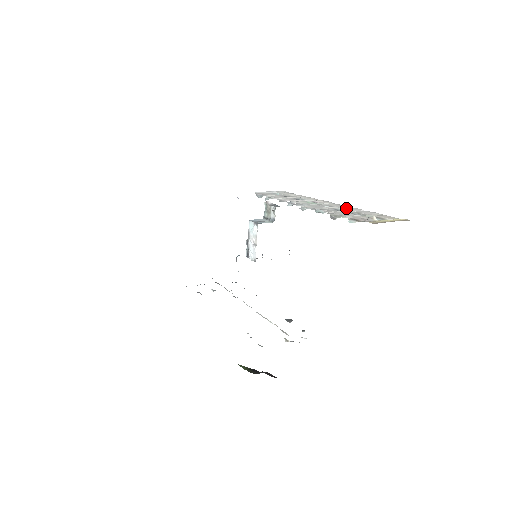
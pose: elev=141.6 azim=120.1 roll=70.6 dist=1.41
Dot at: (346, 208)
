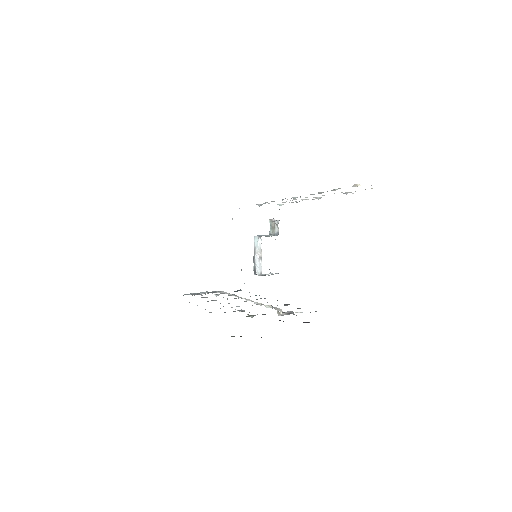
Dot at: occluded
